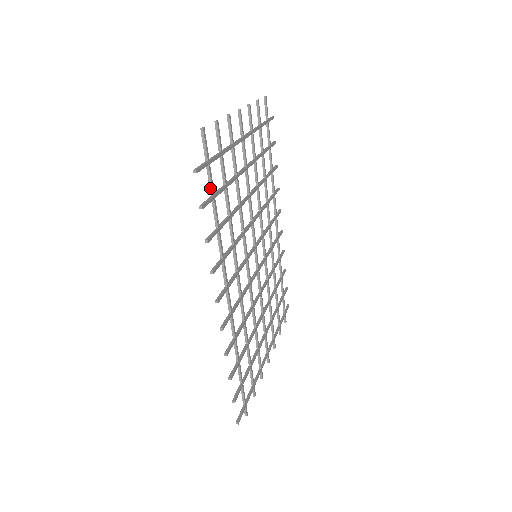
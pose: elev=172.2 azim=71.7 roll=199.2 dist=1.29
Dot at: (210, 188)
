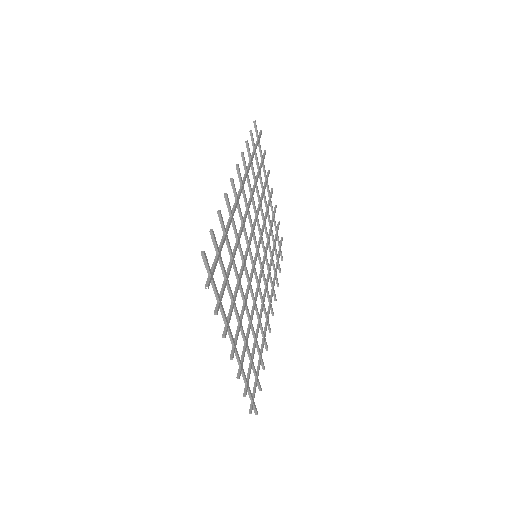
Dot at: (255, 146)
